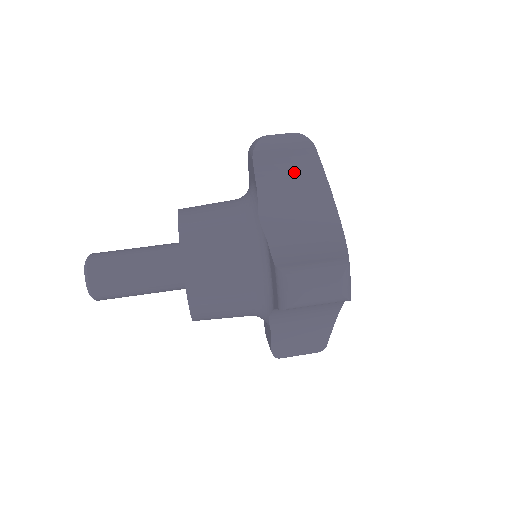
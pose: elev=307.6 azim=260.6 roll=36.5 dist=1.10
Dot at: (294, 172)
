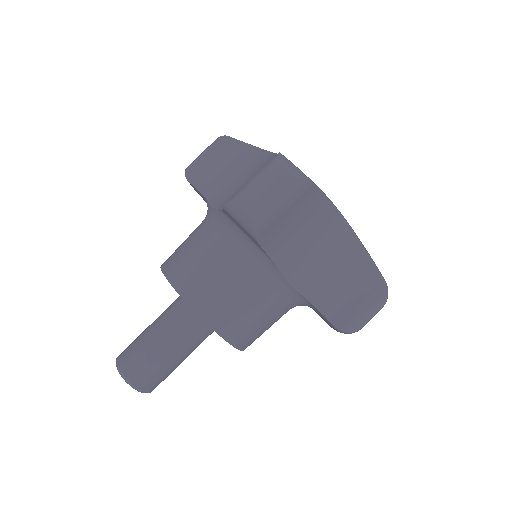
Dot at: (299, 219)
